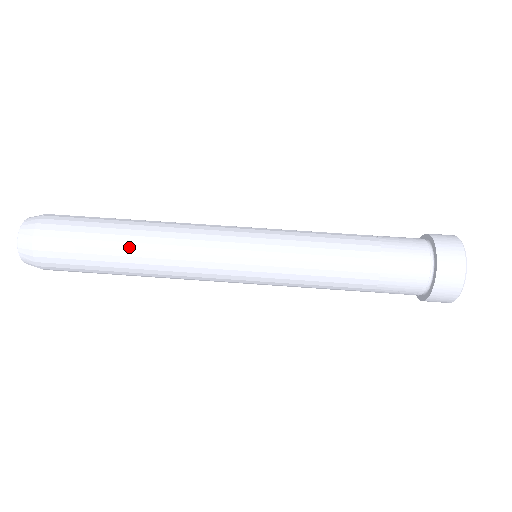
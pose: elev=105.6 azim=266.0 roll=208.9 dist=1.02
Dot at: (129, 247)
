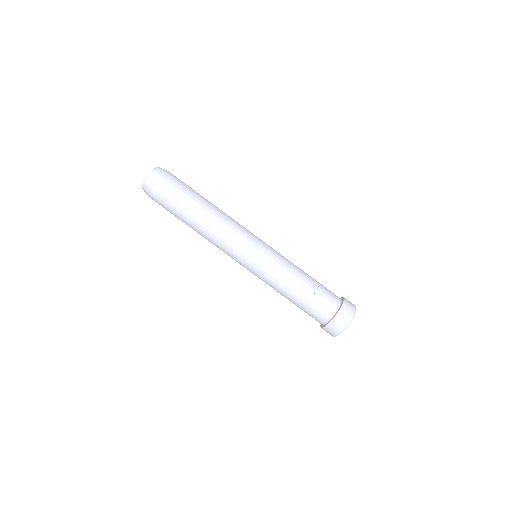
Dot at: (198, 216)
